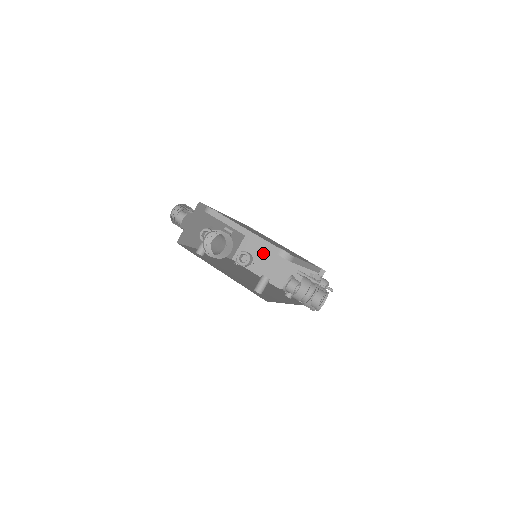
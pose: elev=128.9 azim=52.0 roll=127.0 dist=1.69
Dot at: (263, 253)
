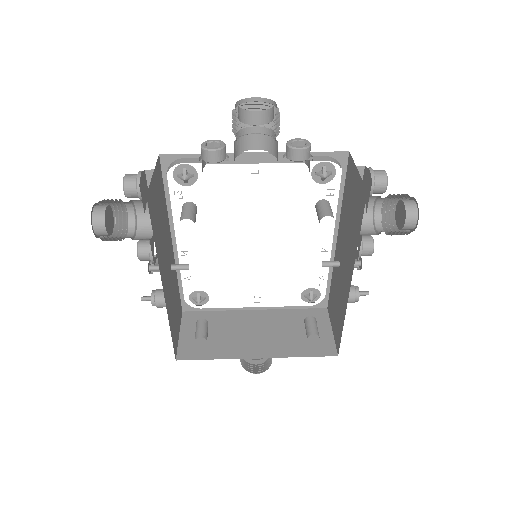
Dot at: (224, 329)
